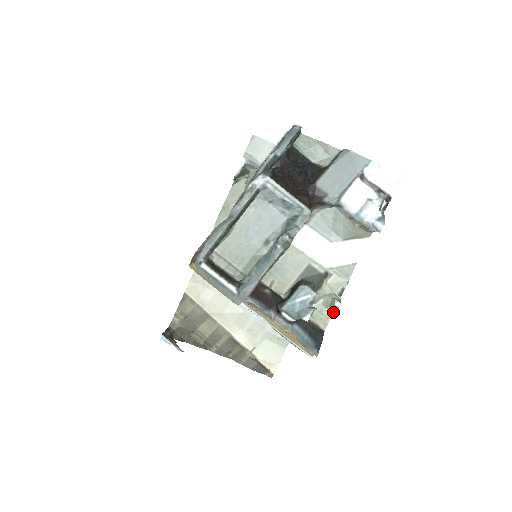
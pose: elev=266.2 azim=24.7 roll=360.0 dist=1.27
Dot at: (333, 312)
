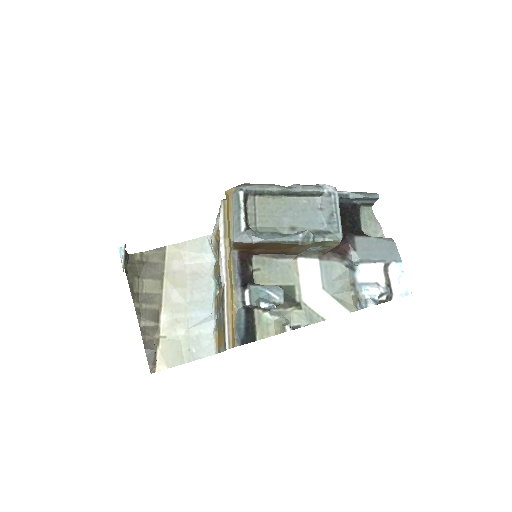
Dot at: (276, 334)
